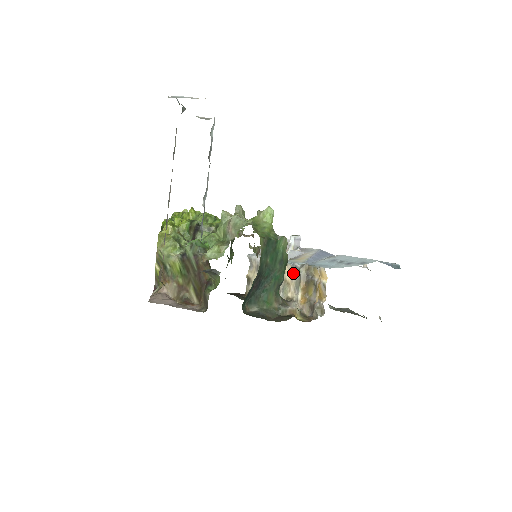
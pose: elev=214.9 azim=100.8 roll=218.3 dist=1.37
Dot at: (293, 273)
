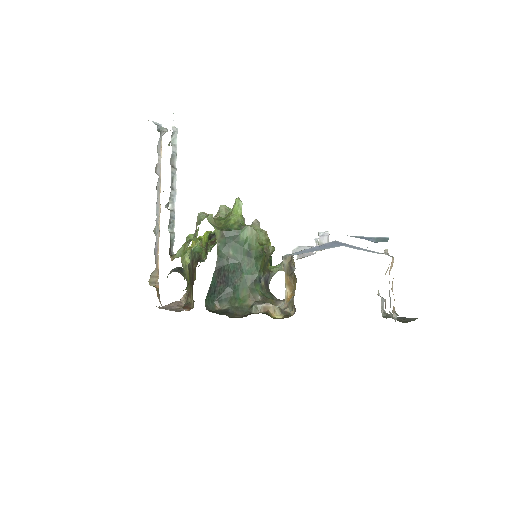
Dot at: occluded
